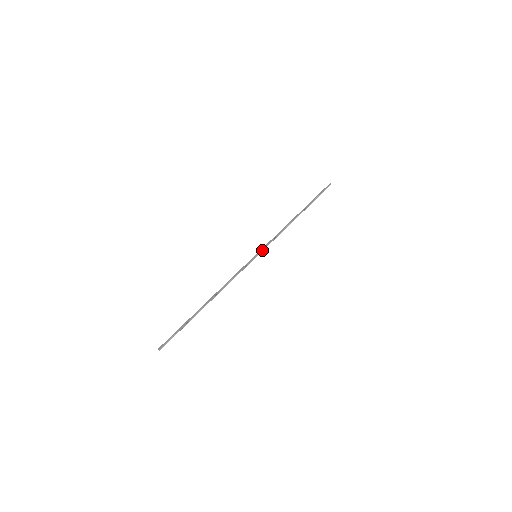
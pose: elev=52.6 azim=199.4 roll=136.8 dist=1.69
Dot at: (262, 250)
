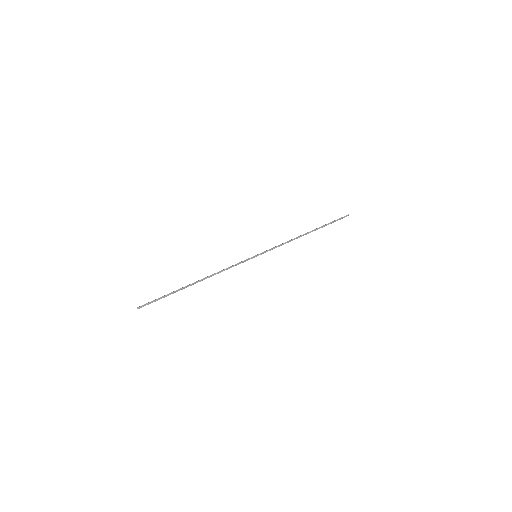
Dot at: (263, 252)
